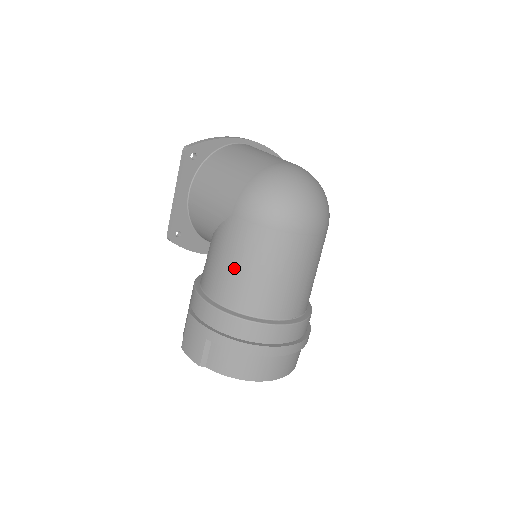
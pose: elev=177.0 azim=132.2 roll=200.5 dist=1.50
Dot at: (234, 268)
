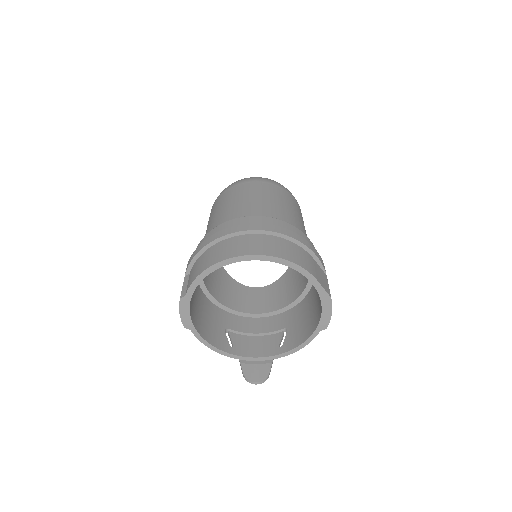
Dot at: occluded
